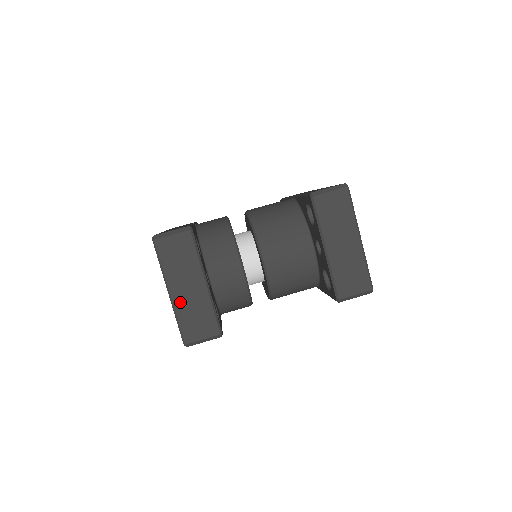
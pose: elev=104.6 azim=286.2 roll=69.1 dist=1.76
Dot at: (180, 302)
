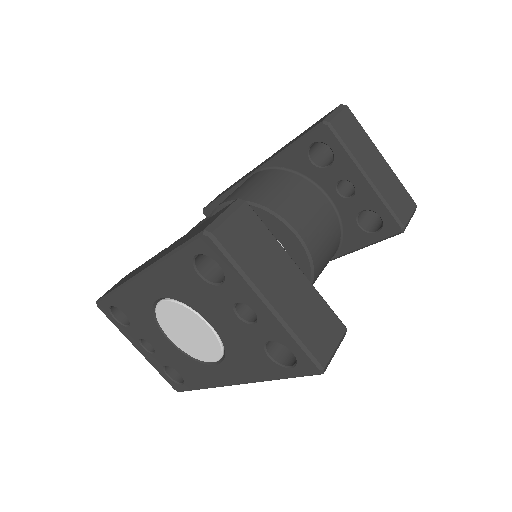
Dot at: (287, 310)
